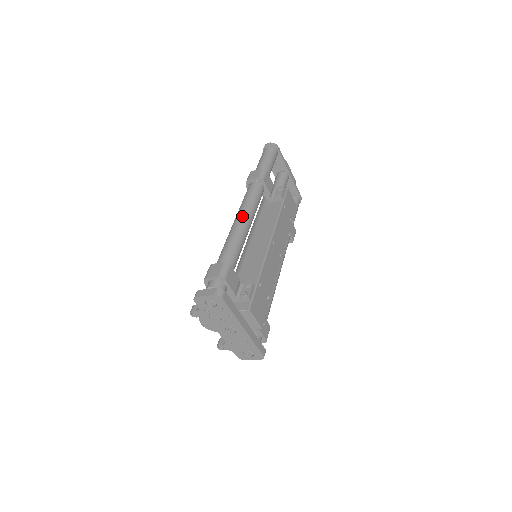
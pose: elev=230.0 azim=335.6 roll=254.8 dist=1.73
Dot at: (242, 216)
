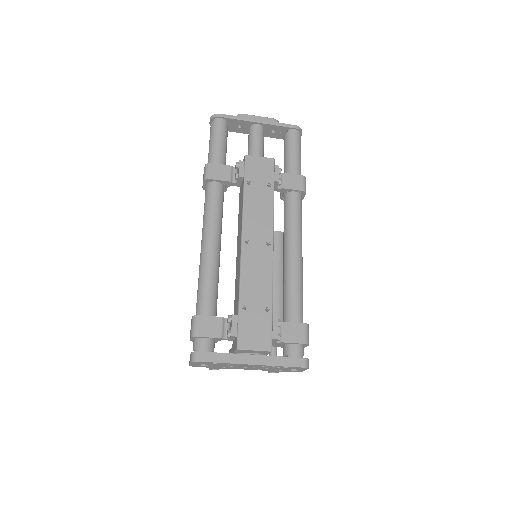
Dot at: (202, 242)
